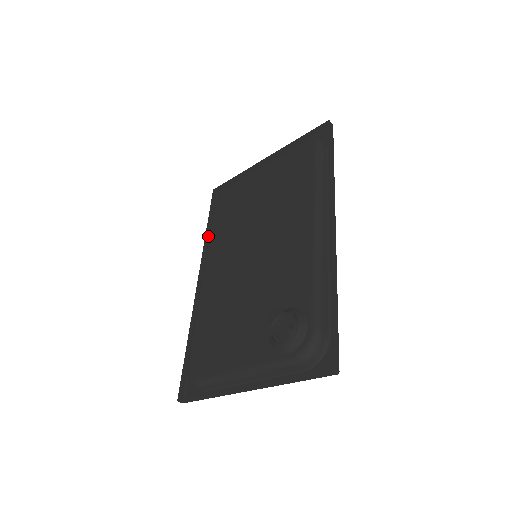
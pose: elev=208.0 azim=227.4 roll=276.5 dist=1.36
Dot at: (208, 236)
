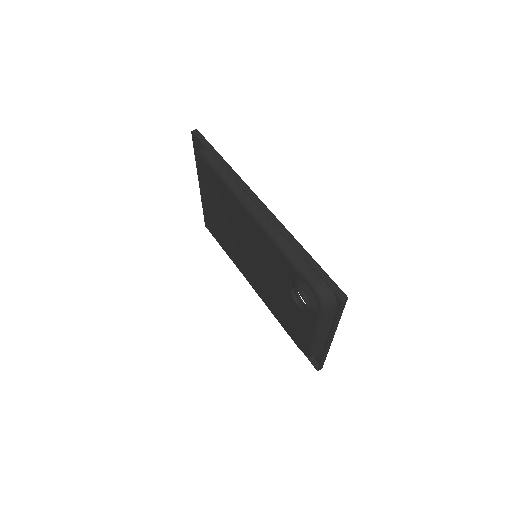
Dot at: occluded
